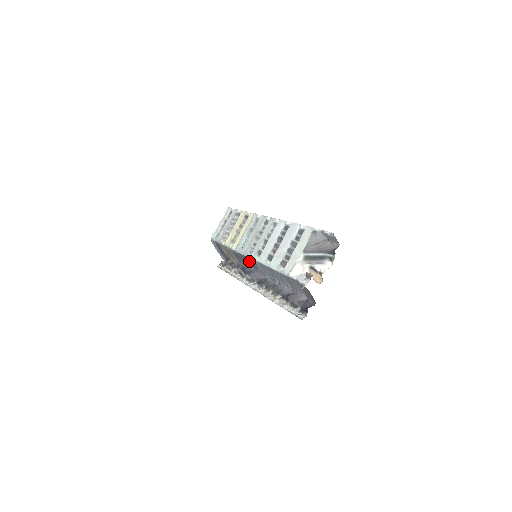
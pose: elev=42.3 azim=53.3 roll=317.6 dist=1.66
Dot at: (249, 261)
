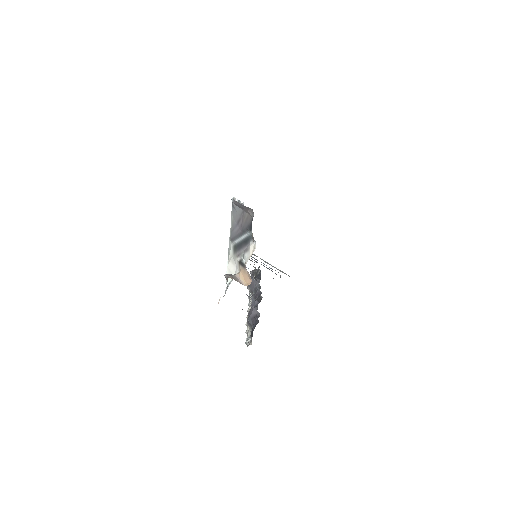
Dot at: occluded
